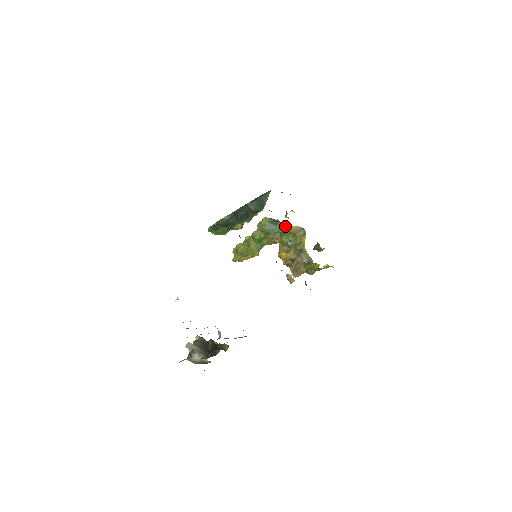
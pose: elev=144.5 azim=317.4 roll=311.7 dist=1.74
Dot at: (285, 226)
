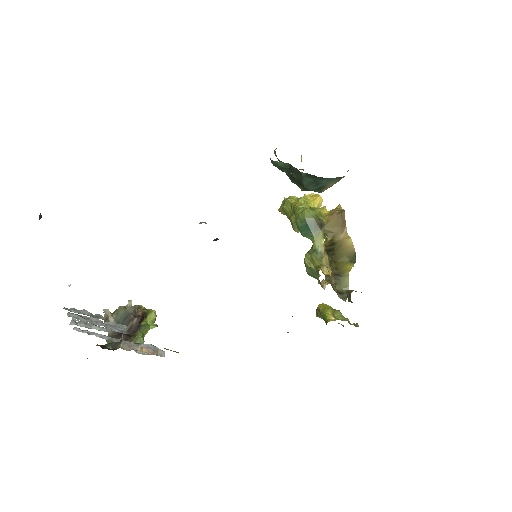
Dot at: (346, 227)
